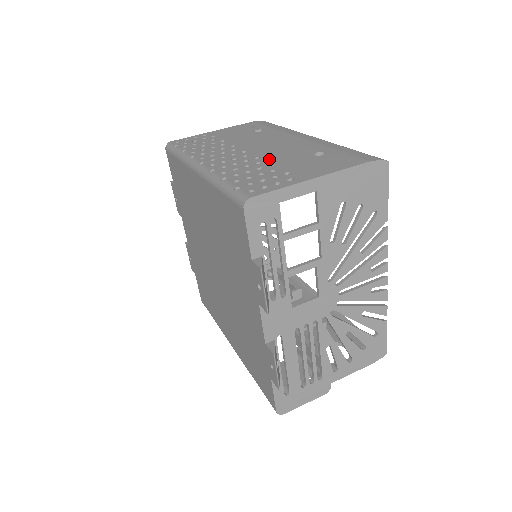
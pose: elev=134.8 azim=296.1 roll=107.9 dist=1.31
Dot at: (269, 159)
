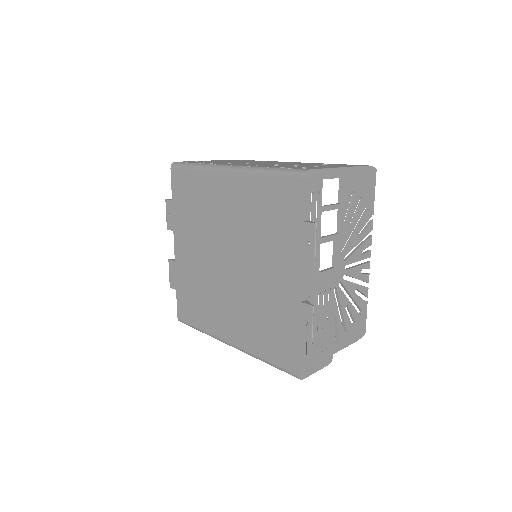
Dot at: (288, 164)
